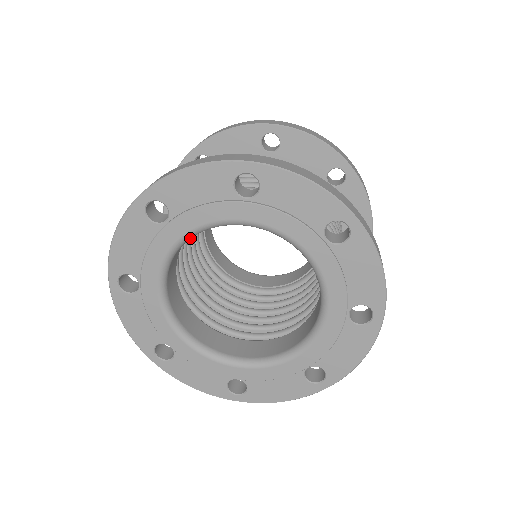
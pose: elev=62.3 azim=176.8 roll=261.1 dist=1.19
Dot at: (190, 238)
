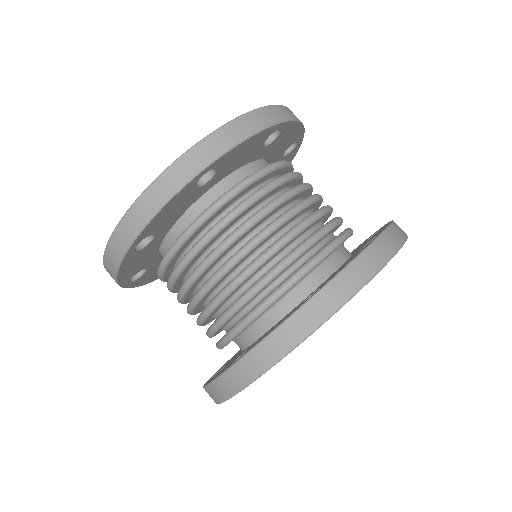
Dot at: occluded
